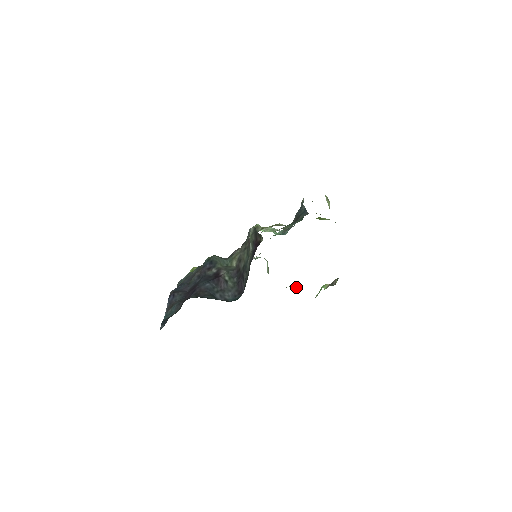
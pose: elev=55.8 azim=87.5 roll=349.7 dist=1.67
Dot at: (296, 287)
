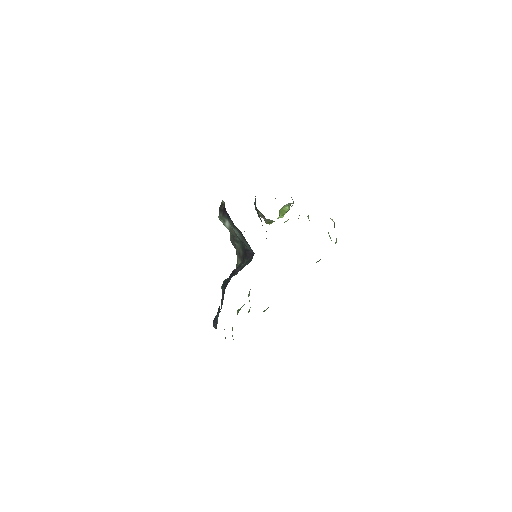
Dot at: occluded
